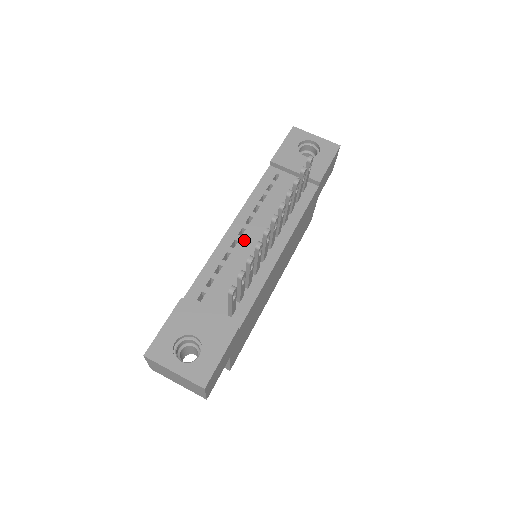
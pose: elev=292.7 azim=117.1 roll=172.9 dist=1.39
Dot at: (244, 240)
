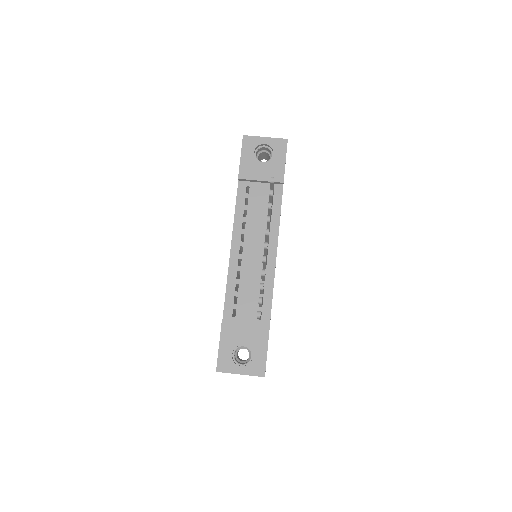
Dot at: (245, 256)
